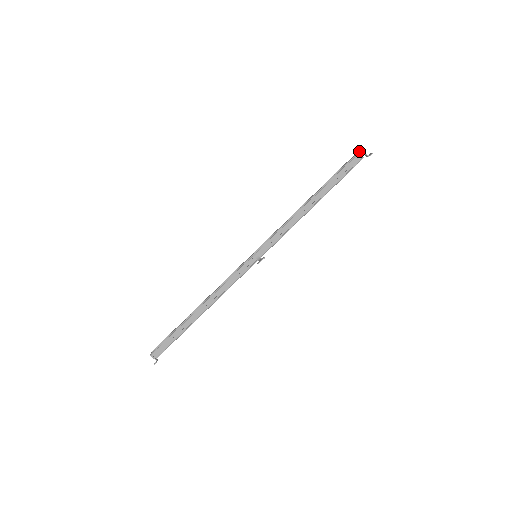
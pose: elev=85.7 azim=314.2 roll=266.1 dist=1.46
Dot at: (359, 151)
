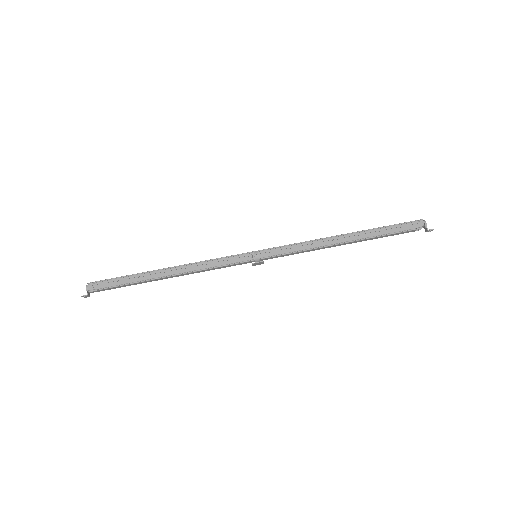
Dot at: (421, 219)
